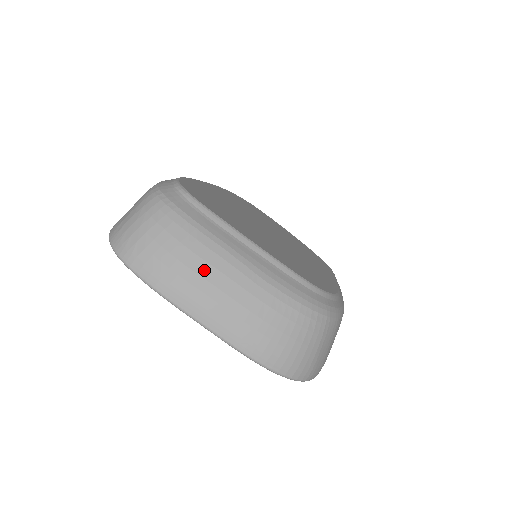
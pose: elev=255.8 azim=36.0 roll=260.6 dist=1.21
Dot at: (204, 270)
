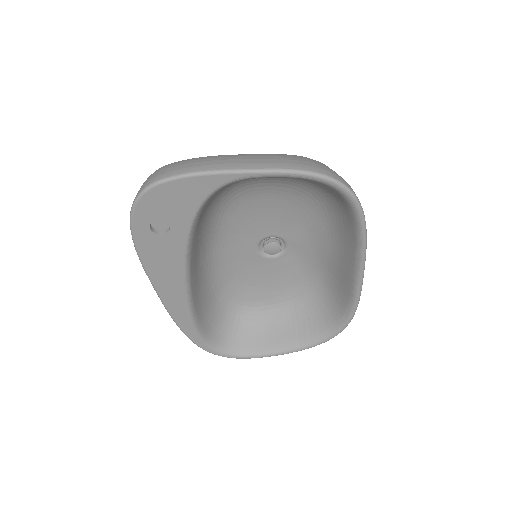
Dot at: (219, 157)
